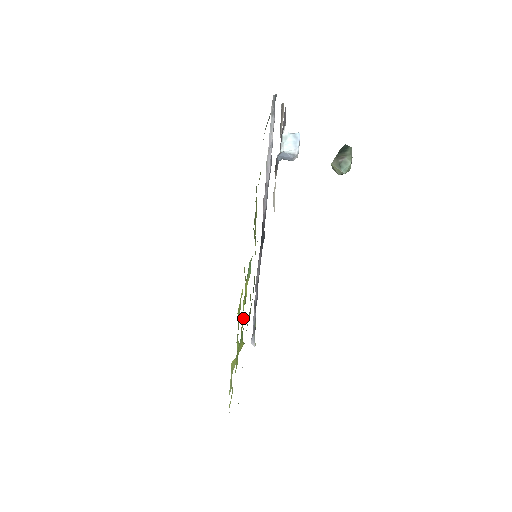
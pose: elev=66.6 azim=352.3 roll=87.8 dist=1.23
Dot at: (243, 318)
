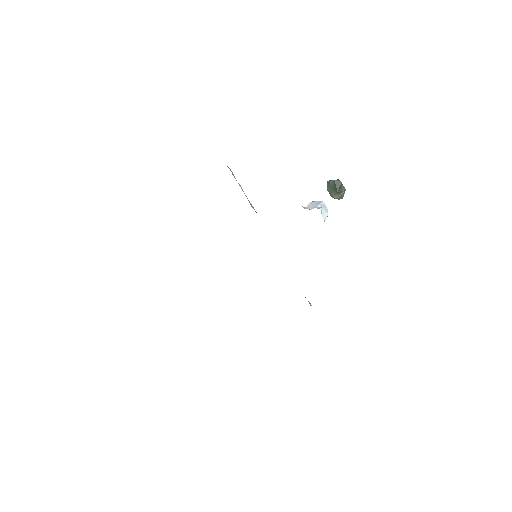
Dot at: occluded
